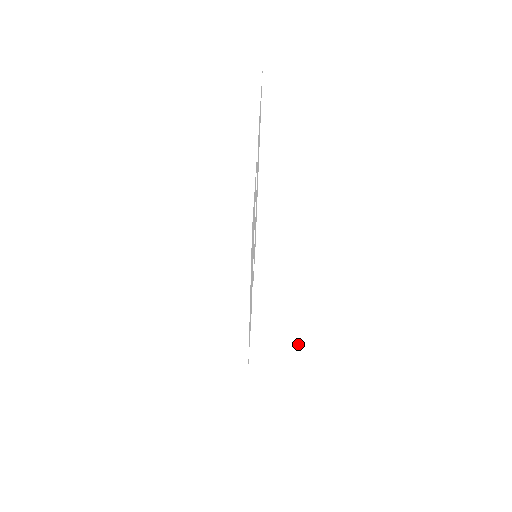
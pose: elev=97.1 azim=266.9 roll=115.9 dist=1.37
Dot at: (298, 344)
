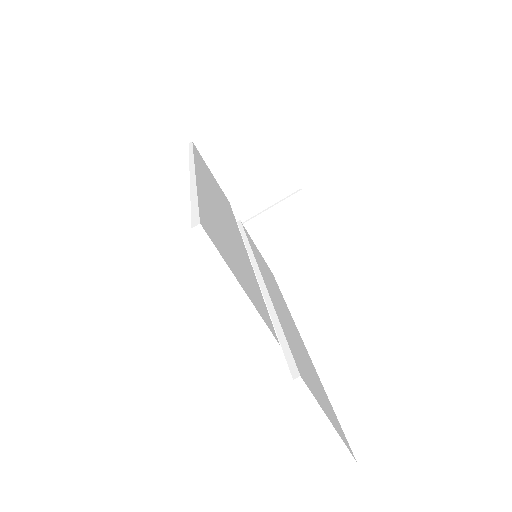
Dot at: (304, 225)
